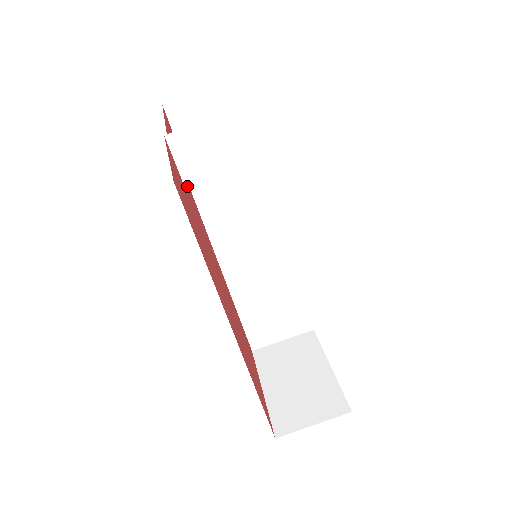
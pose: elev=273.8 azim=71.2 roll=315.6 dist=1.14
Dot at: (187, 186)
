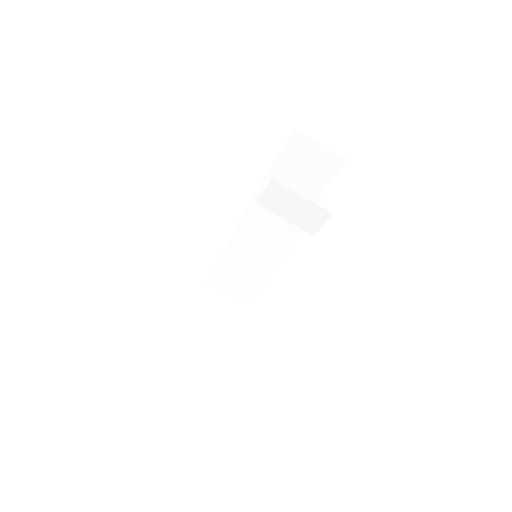
Dot at: occluded
